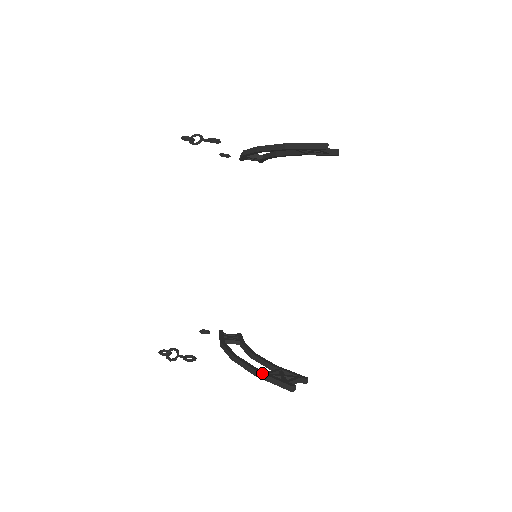
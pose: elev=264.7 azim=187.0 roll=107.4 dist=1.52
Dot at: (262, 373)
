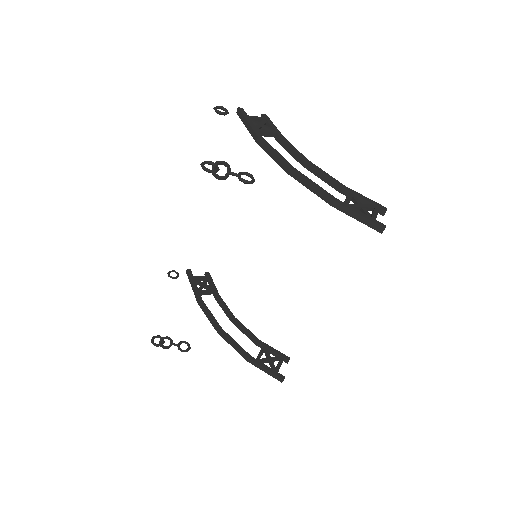
Dot at: (254, 362)
